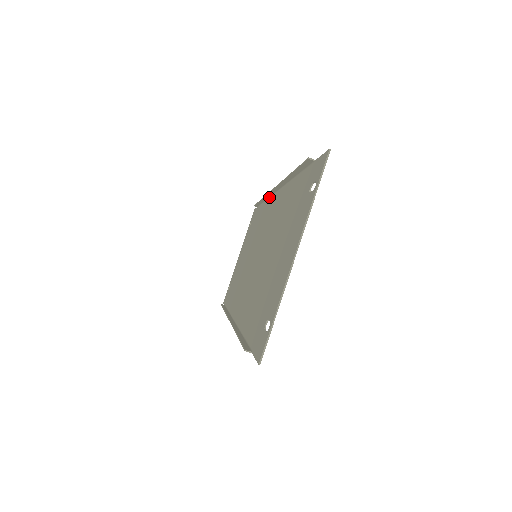
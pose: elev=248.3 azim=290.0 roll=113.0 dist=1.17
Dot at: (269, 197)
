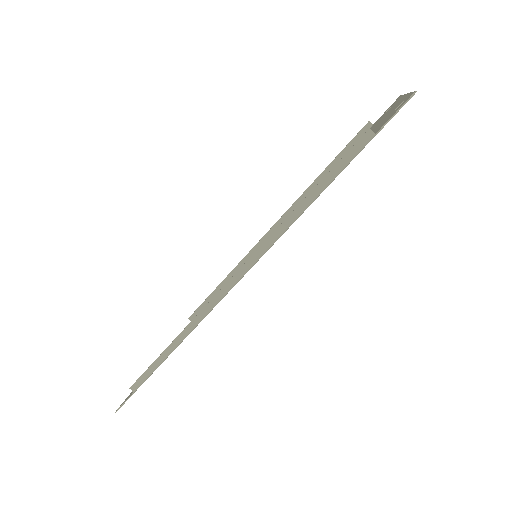
Dot at: occluded
